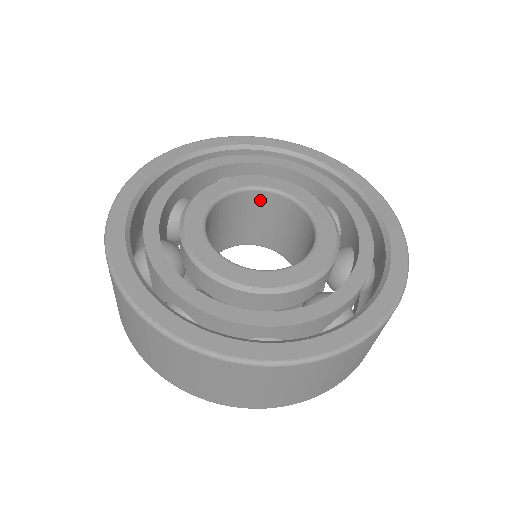
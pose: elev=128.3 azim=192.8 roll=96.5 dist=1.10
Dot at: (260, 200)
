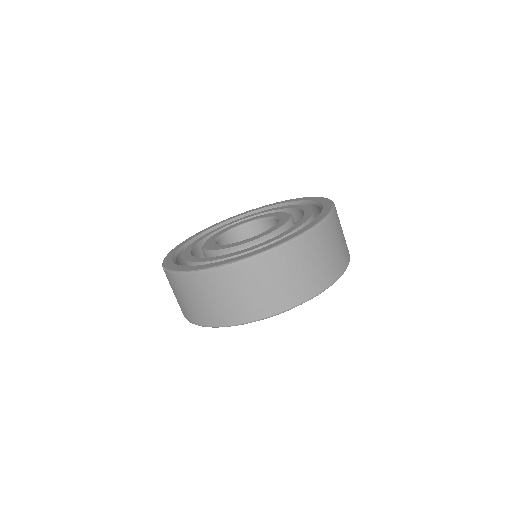
Dot at: (238, 236)
